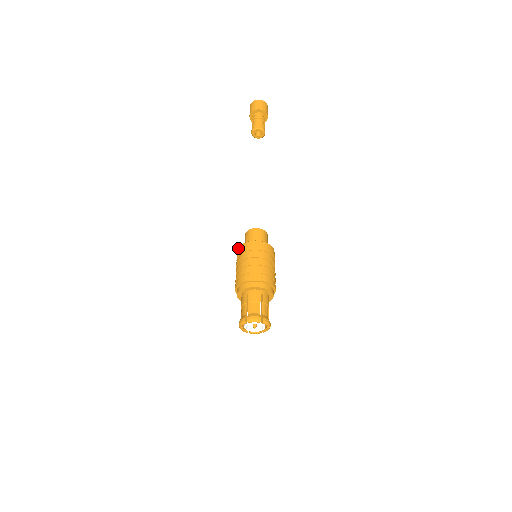
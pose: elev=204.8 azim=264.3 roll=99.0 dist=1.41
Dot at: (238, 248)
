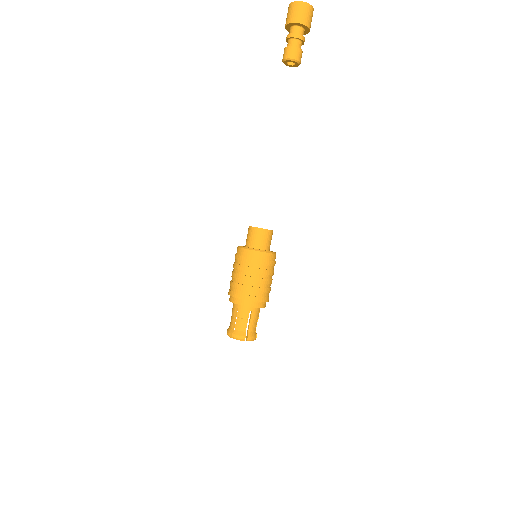
Dot at: (250, 250)
